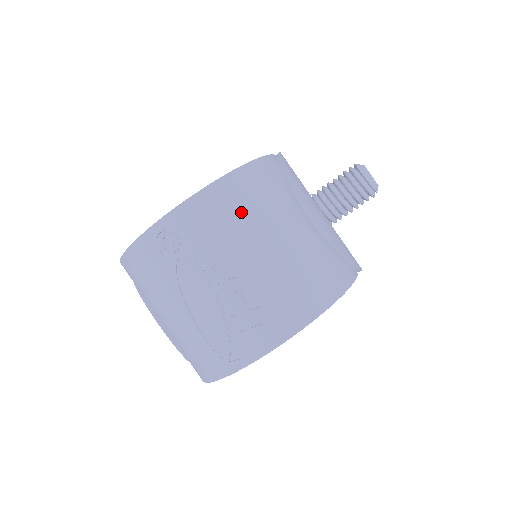
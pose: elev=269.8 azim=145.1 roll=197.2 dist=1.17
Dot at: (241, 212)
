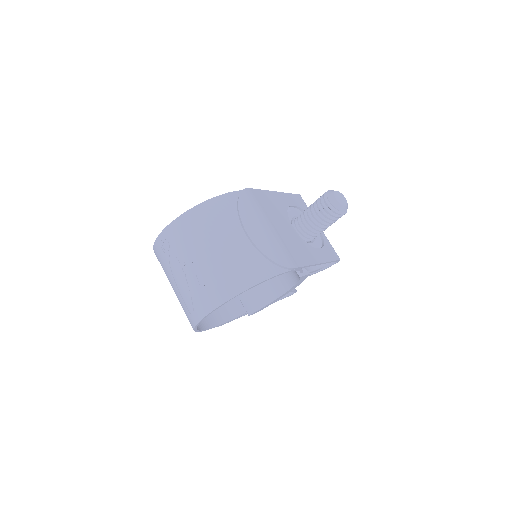
Dot at: (200, 229)
